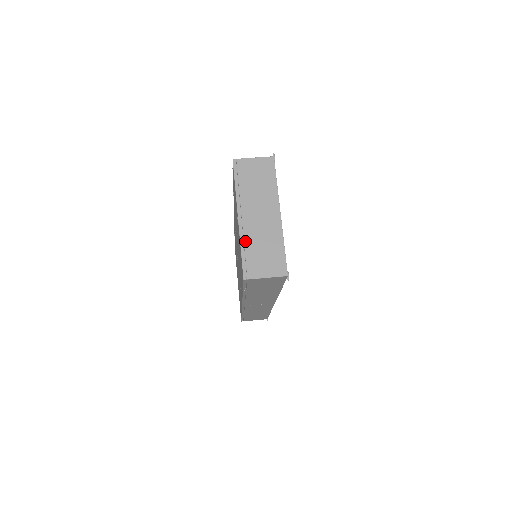
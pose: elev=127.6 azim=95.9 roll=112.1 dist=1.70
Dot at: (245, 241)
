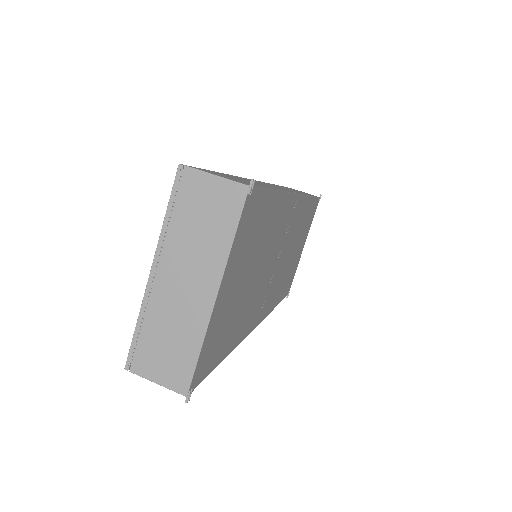
Dot at: (146, 314)
